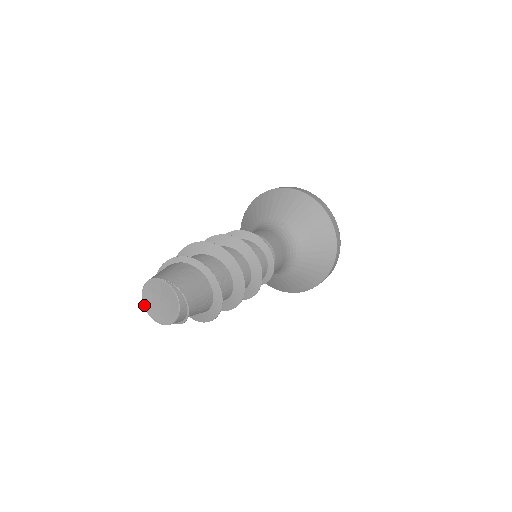
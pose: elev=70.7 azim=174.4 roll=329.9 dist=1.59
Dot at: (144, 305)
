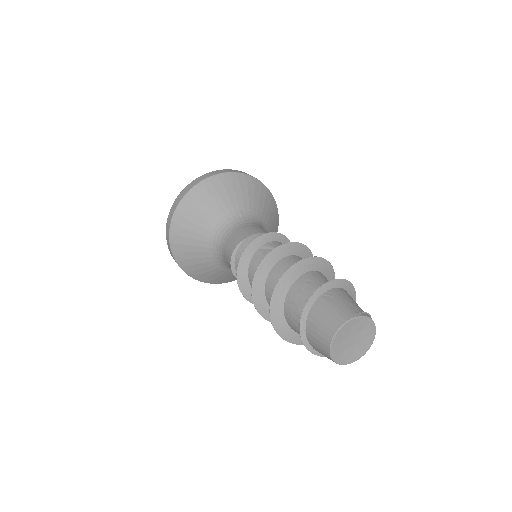
Dot at: (336, 361)
